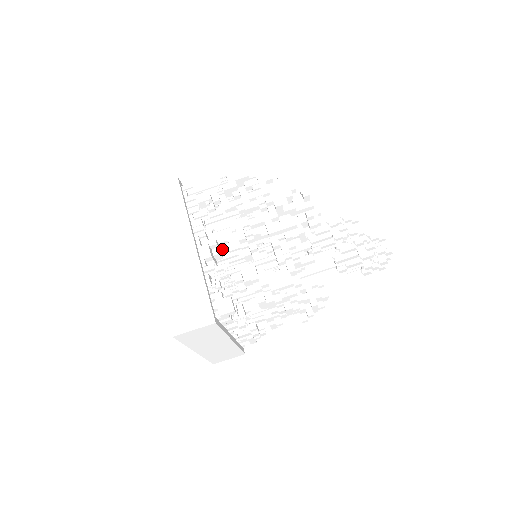
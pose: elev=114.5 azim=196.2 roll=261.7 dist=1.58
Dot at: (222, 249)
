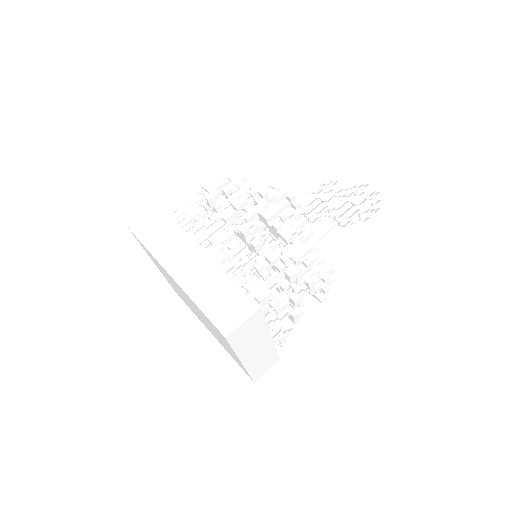
Dot at: occluded
